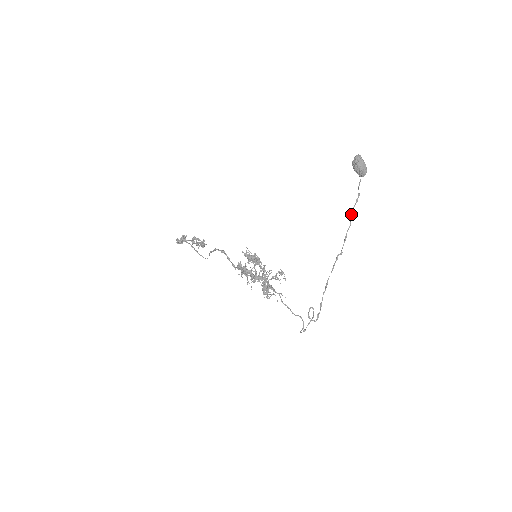
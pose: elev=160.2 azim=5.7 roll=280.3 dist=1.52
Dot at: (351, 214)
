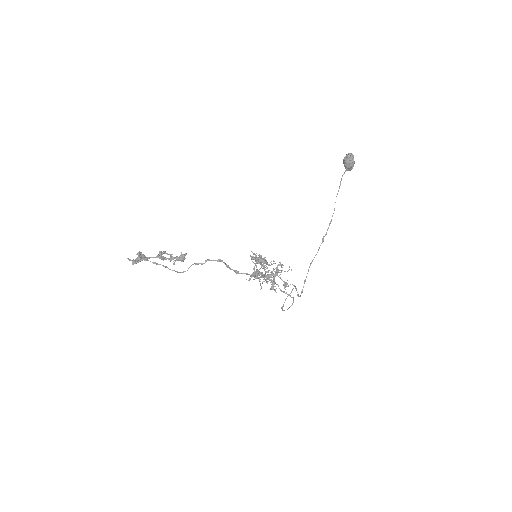
Dot at: occluded
